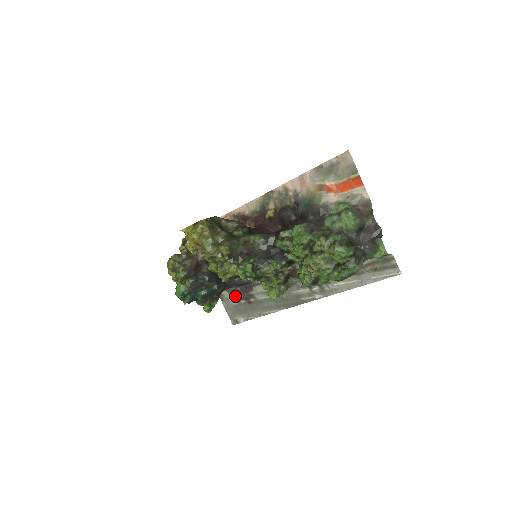
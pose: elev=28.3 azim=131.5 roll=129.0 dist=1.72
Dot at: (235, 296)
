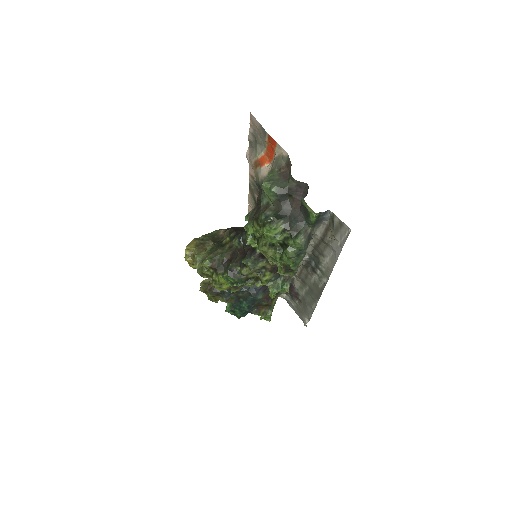
Dot at: (291, 297)
